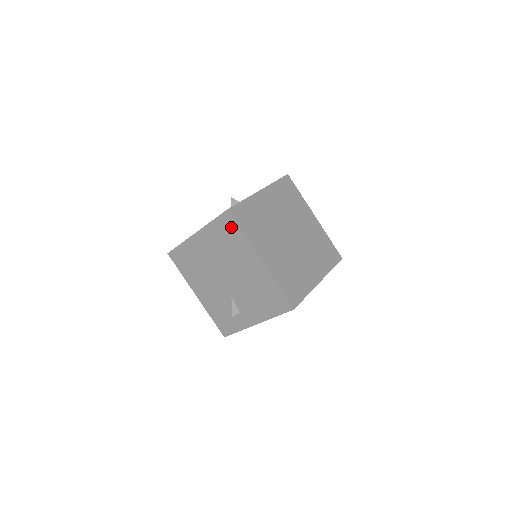
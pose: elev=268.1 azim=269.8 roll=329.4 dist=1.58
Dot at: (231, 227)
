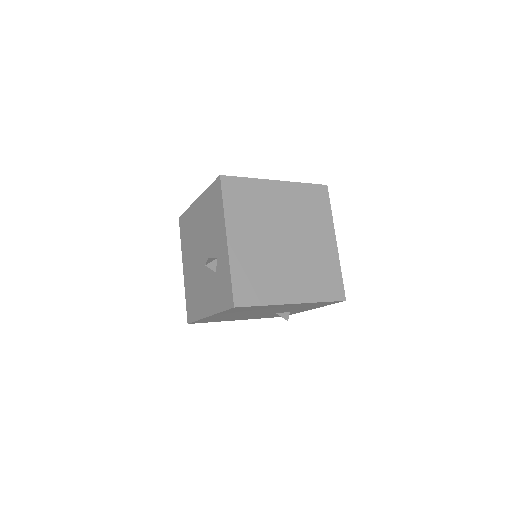
Dot at: (246, 308)
